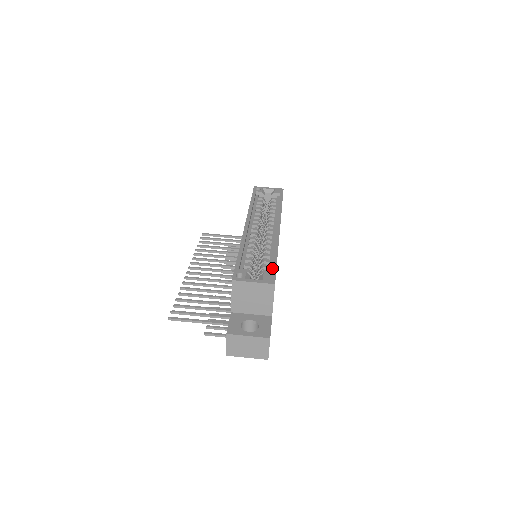
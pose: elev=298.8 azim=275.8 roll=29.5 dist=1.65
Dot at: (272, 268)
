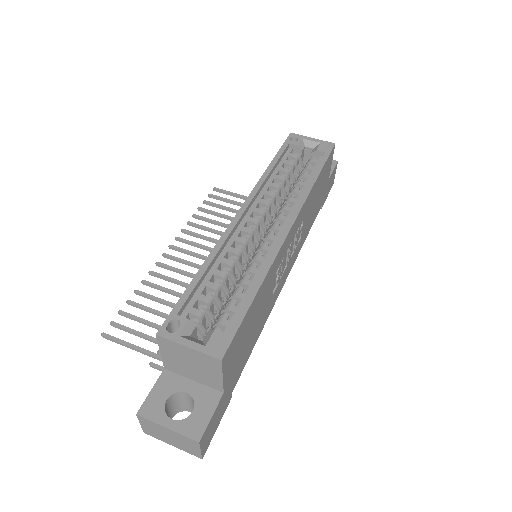
Dot at: (234, 320)
